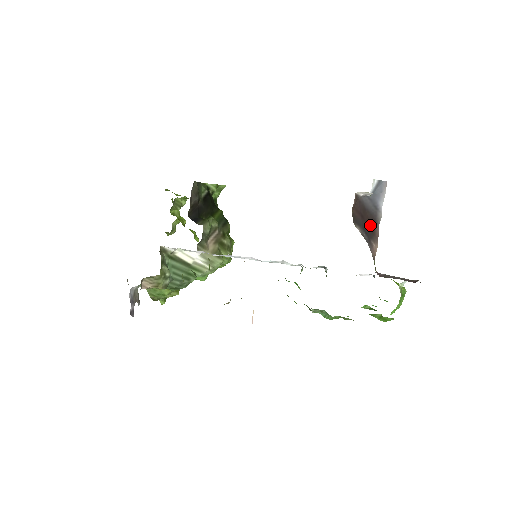
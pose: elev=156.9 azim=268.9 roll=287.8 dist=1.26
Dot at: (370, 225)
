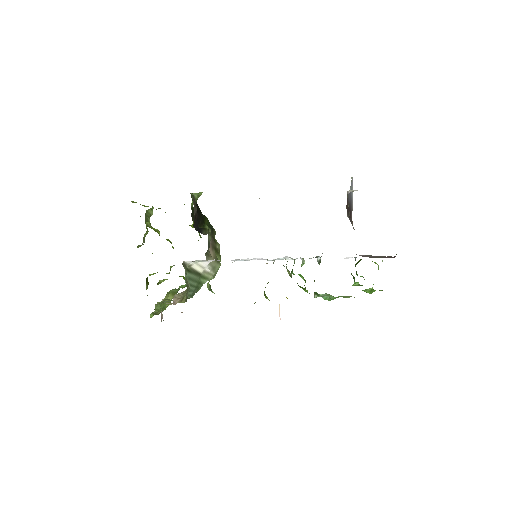
Dot at: (350, 216)
